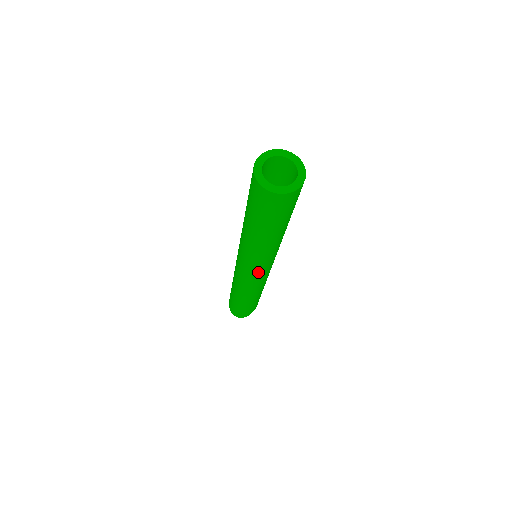
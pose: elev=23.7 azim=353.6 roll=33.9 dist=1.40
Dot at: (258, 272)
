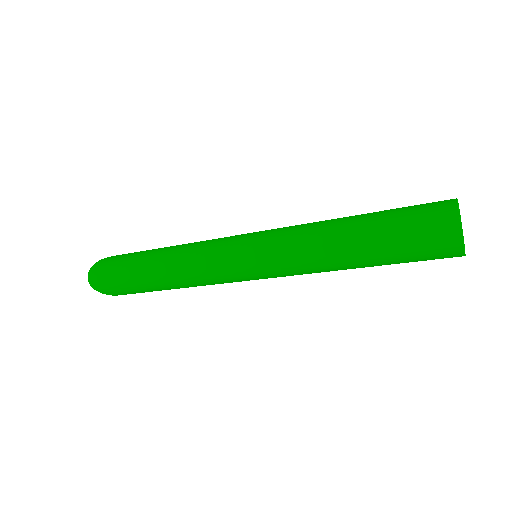
Dot at: (251, 270)
